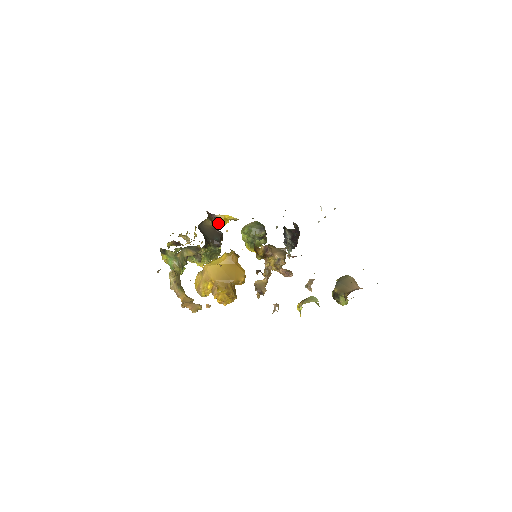
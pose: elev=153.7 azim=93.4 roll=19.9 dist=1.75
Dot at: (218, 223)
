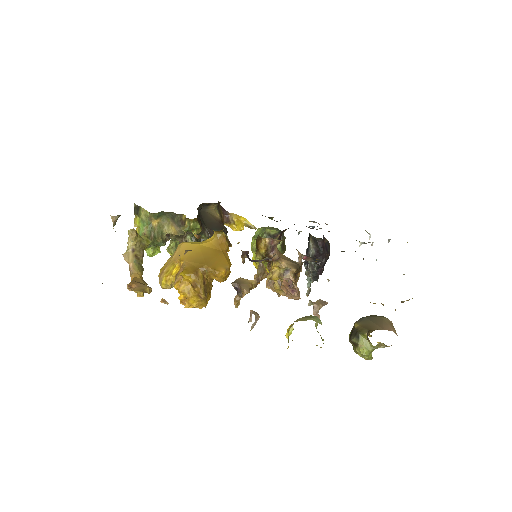
Dot at: (229, 226)
